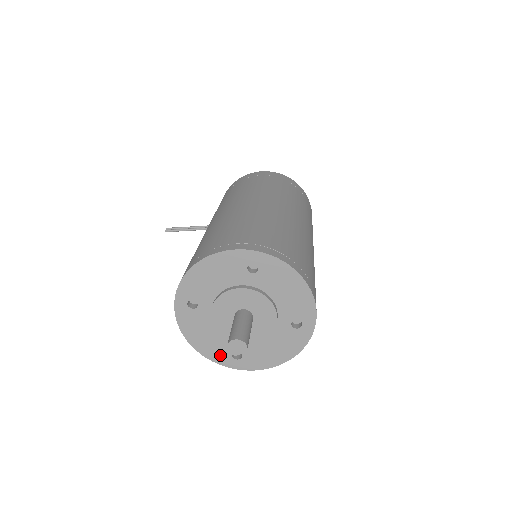
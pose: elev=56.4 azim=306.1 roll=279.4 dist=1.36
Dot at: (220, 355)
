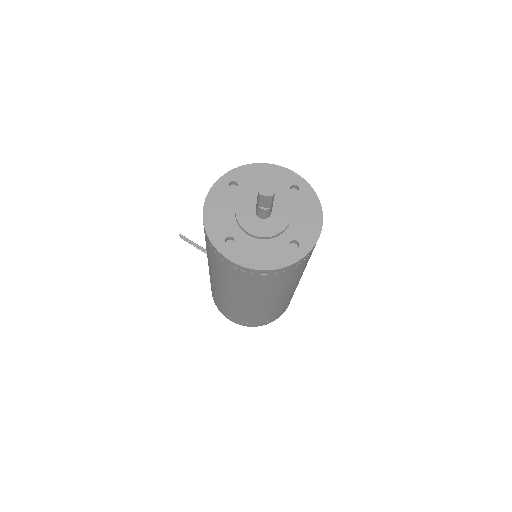
Dot at: (217, 232)
